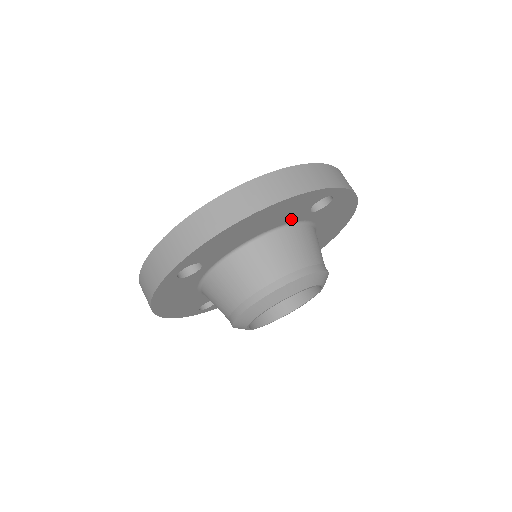
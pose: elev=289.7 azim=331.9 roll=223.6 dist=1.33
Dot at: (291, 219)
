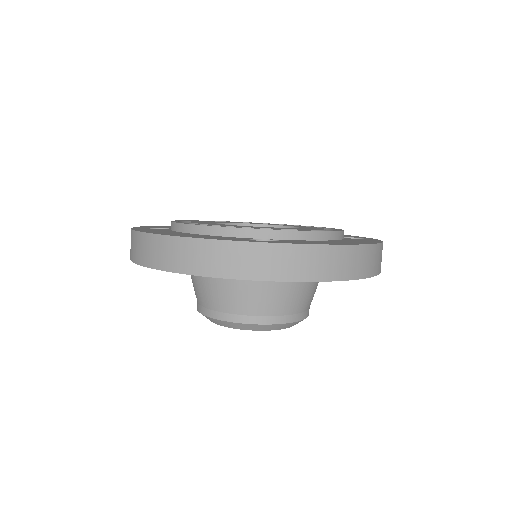
Dot at: occluded
